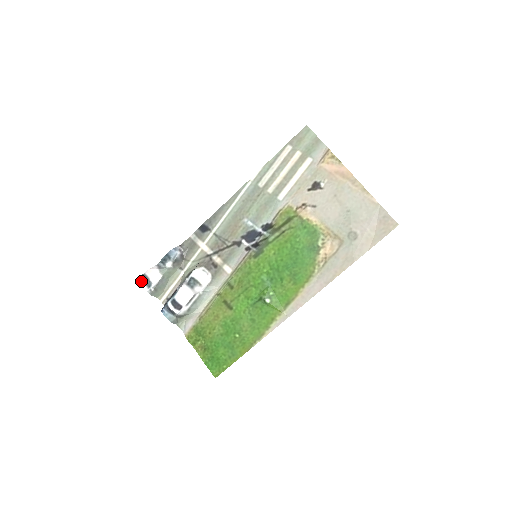
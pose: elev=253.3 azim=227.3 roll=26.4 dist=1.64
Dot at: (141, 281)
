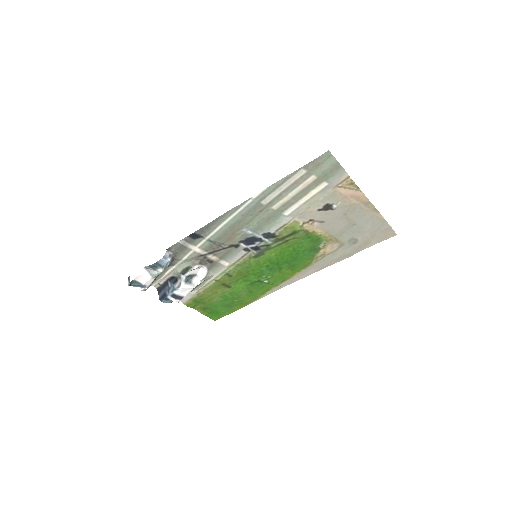
Dot at: occluded
